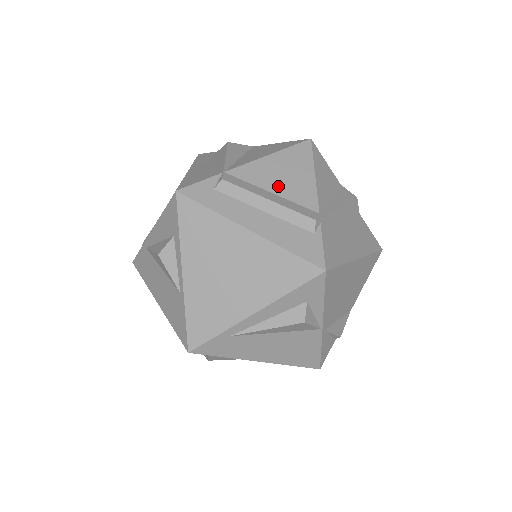
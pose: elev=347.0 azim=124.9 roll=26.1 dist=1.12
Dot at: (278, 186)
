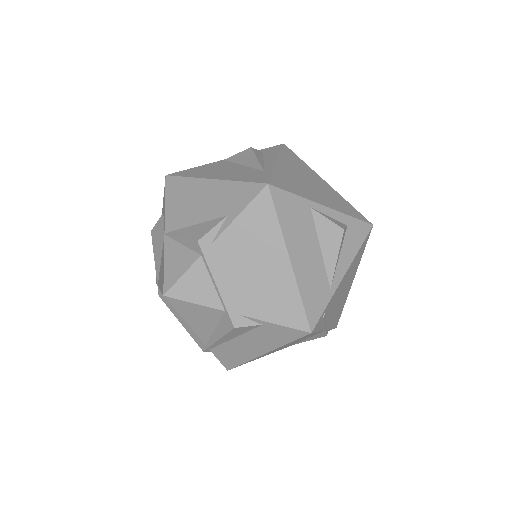
Dot at: occluded
